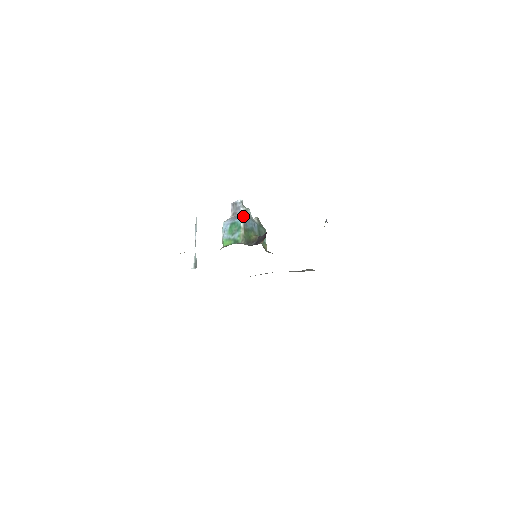
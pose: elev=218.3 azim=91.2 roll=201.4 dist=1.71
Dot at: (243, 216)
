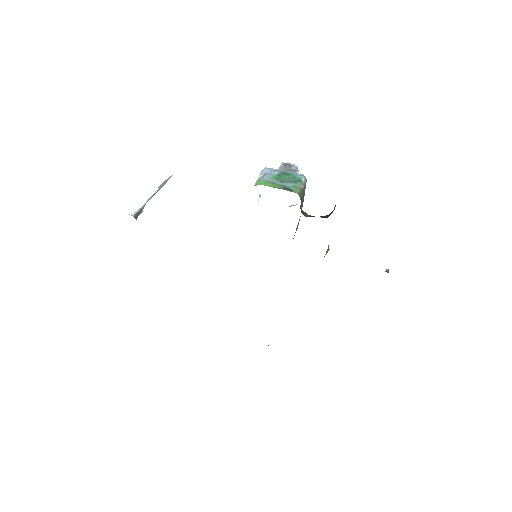
Dot at: occluded
